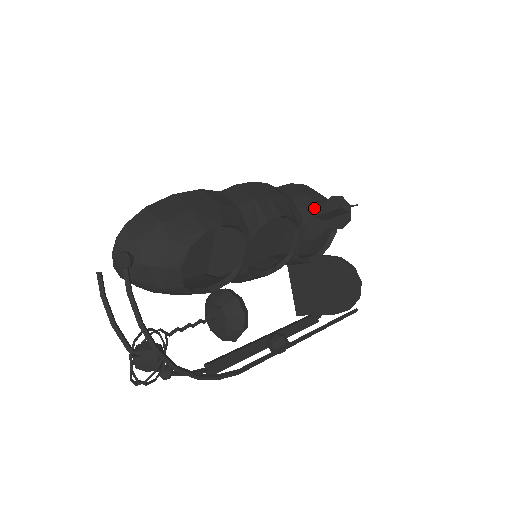
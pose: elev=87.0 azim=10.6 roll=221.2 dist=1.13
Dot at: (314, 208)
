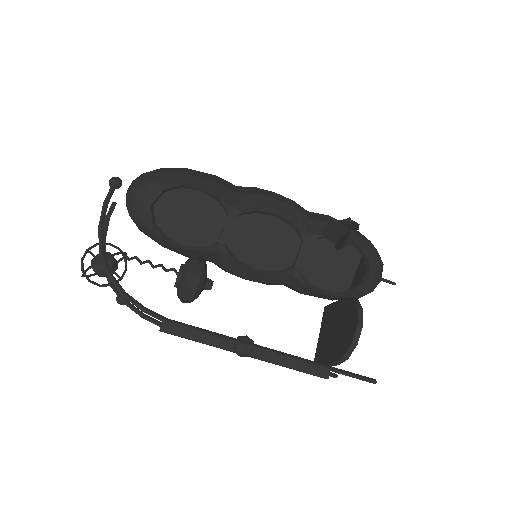
Dot at: occluded
